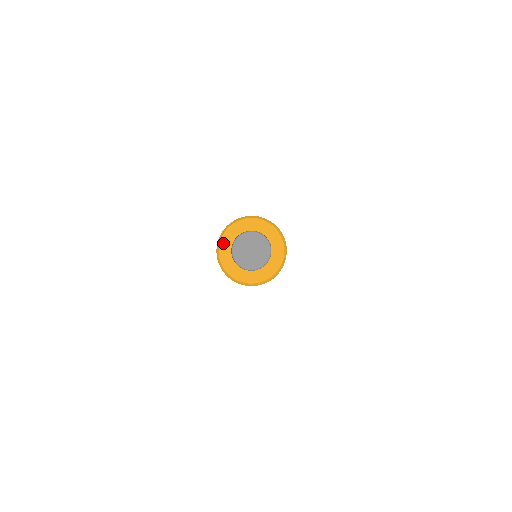
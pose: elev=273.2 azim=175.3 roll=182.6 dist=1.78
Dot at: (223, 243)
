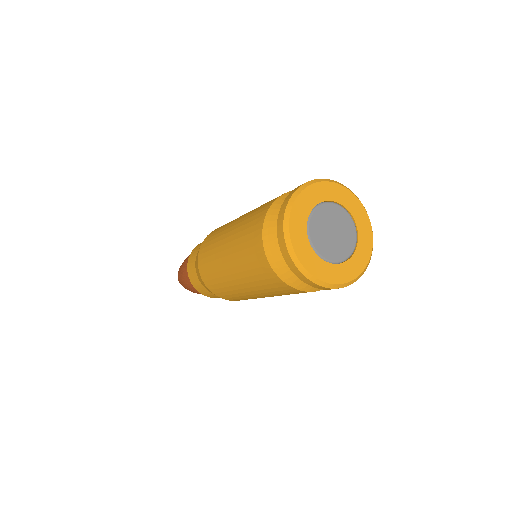
Dot at: (308, 265)
